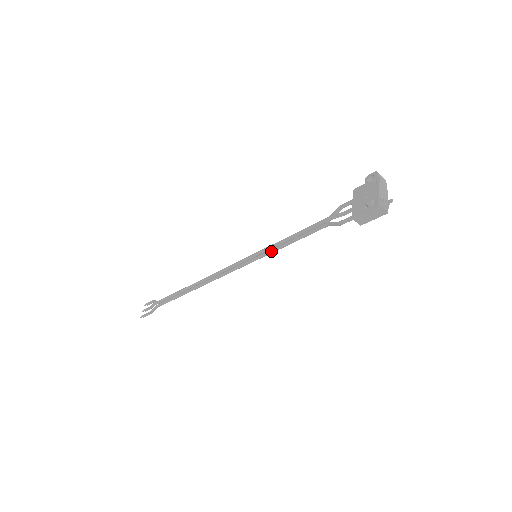
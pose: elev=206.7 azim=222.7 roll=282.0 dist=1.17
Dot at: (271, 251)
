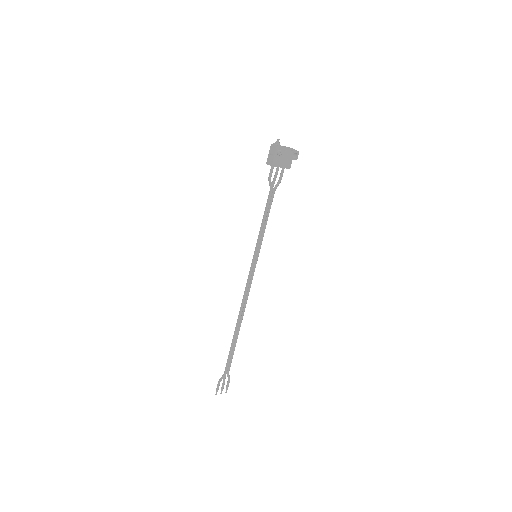
Dot at: (258, 240)
